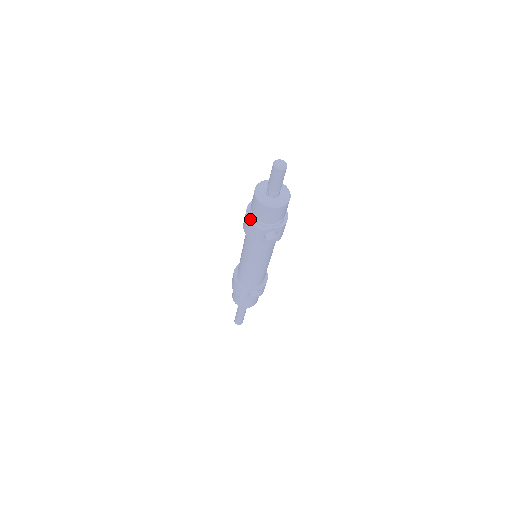
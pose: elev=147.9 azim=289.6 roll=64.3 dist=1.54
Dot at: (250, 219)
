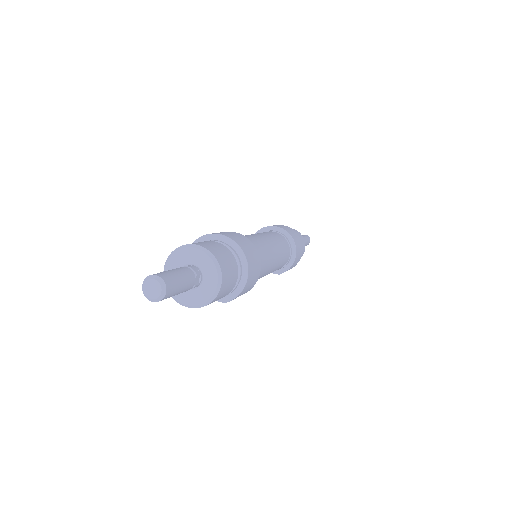
Dot at: occluded
